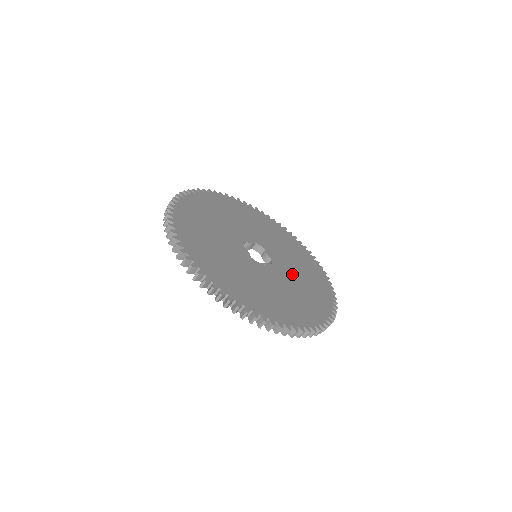
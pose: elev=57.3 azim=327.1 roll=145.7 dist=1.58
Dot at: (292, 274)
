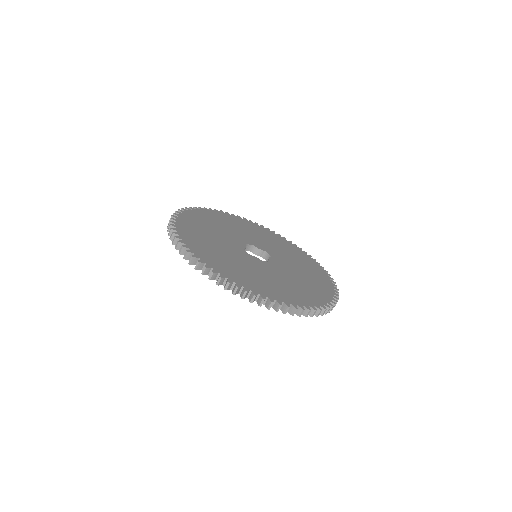
Dot at: (281, 254)
